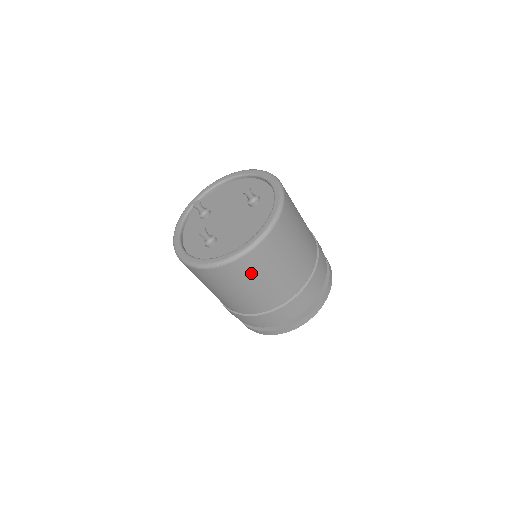
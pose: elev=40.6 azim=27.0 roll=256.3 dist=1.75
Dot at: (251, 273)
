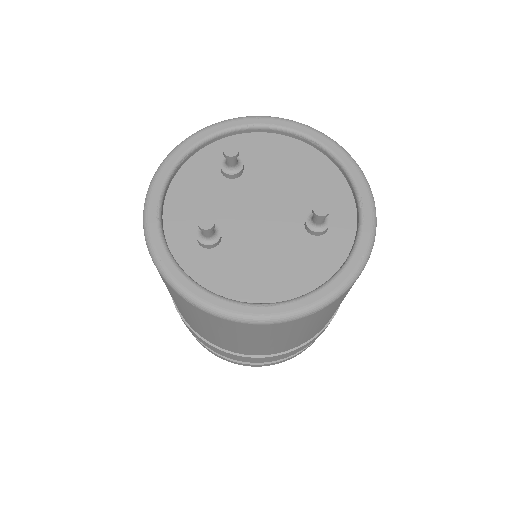
Dot at: (231, 331)
